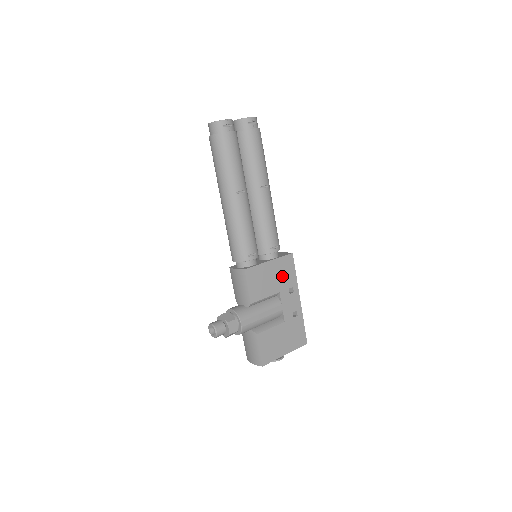
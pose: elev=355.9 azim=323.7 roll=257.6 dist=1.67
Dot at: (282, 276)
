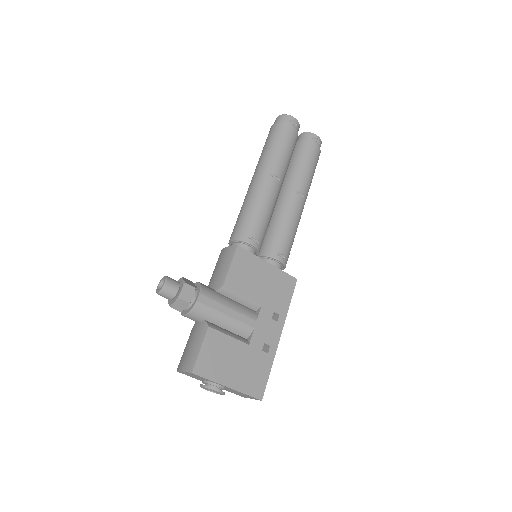
Dot at: (274, 291)
